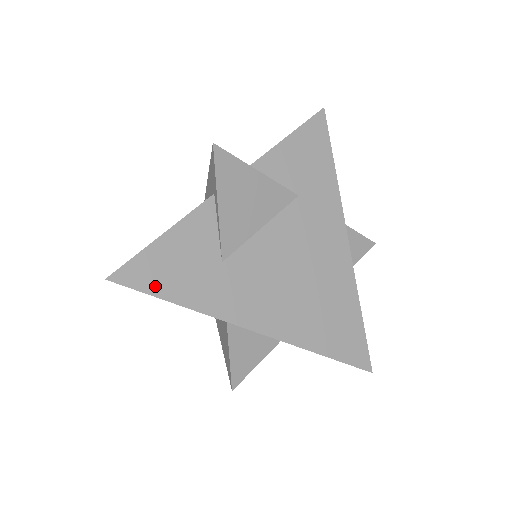
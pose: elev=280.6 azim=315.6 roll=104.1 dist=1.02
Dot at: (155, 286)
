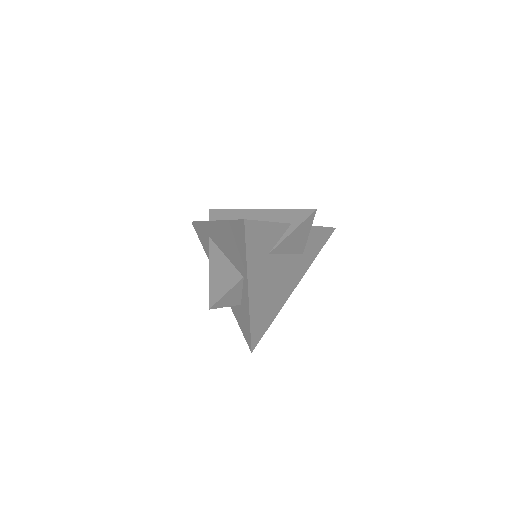
Dot at: (250, 240)
